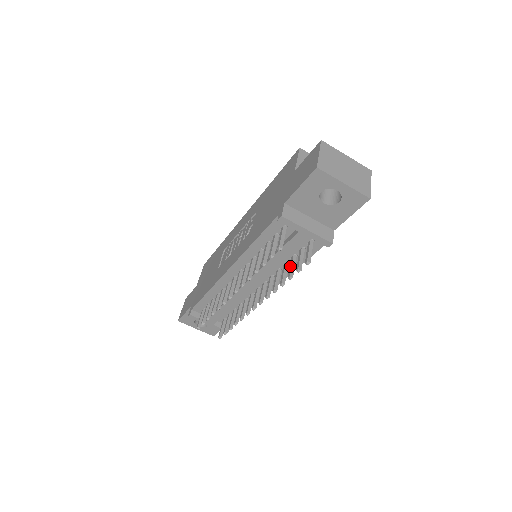
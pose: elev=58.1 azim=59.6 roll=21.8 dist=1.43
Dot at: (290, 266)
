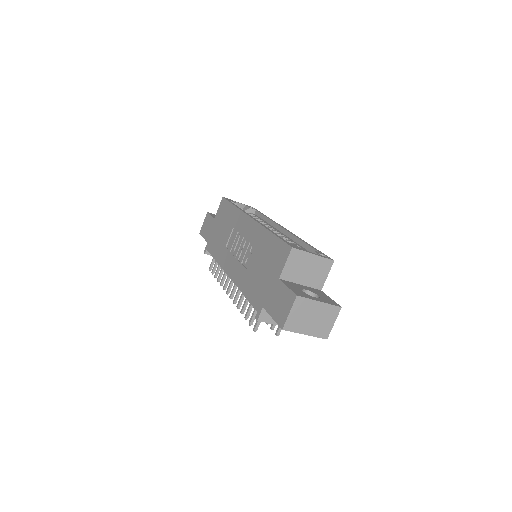
Dot at: occluded
